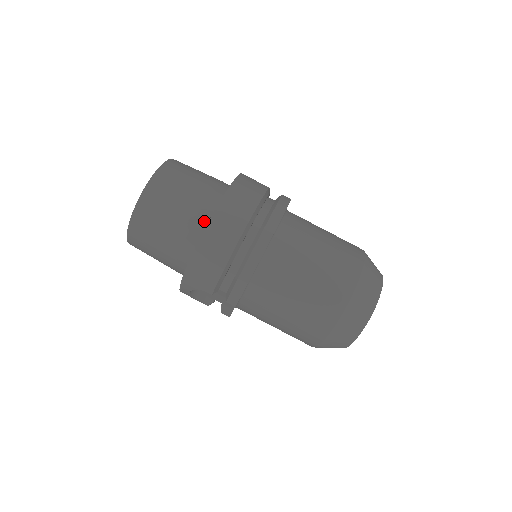
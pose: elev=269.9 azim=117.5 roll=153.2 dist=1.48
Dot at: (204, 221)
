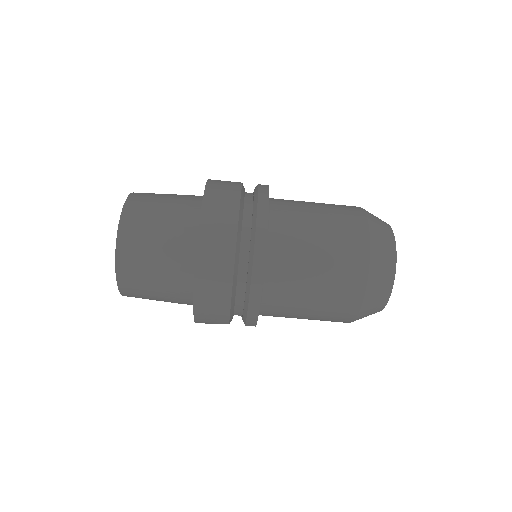
Dot at: (190, 266)
